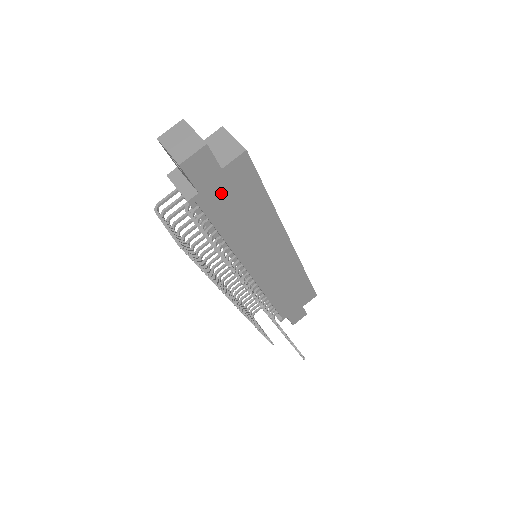
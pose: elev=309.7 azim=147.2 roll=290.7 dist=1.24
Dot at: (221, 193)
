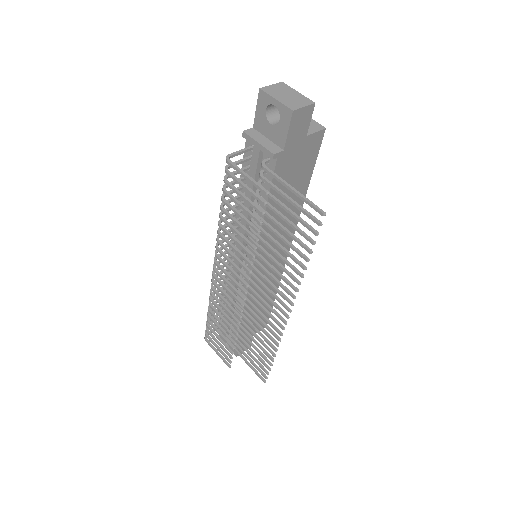
Dot at: (292, 161)
